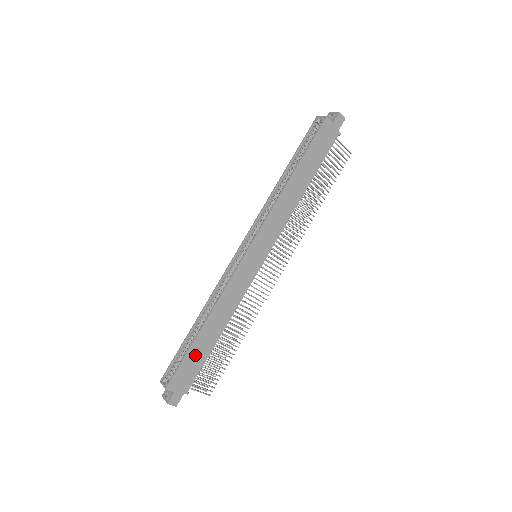
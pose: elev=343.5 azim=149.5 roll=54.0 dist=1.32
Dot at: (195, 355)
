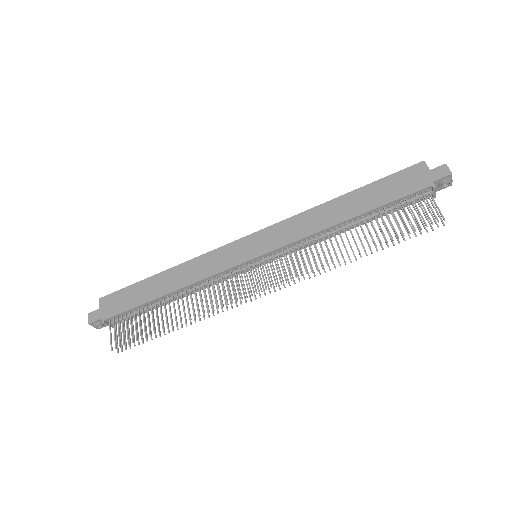
Dot at: (137, 292)
